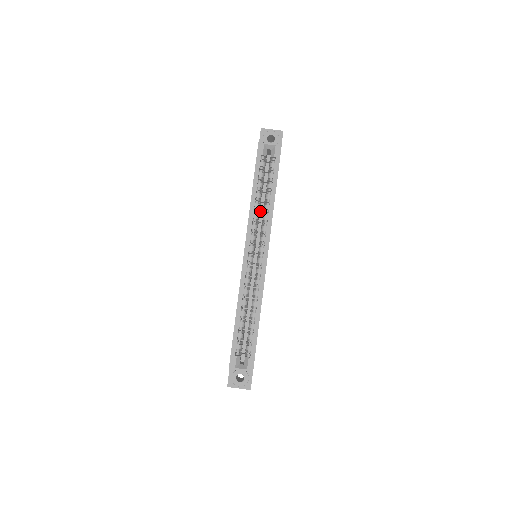
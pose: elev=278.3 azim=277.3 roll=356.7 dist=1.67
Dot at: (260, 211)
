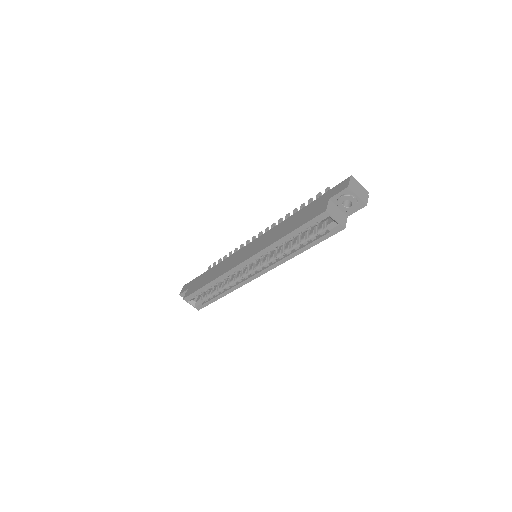
Dot at: occluded
